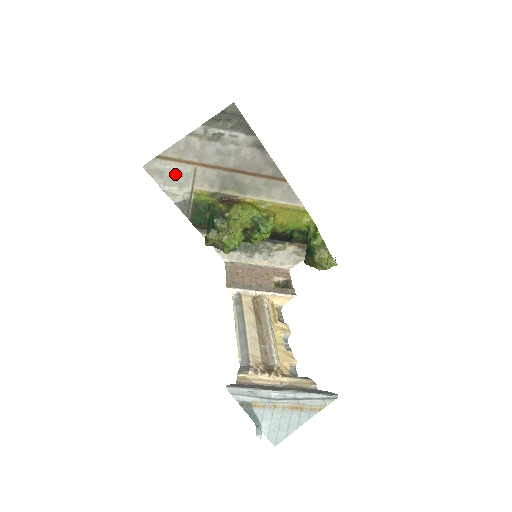
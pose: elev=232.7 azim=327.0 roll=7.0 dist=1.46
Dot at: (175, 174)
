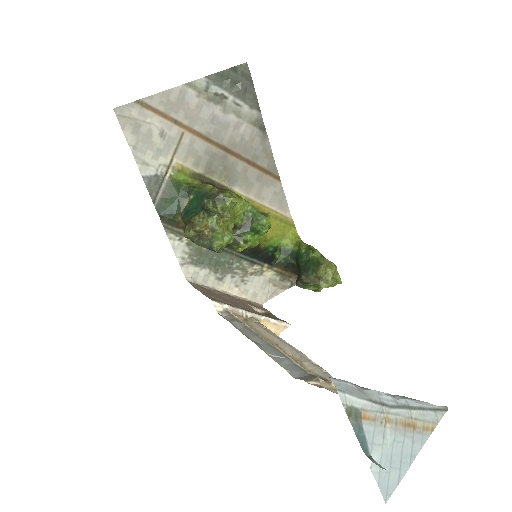
Dot at: (155, 133)
